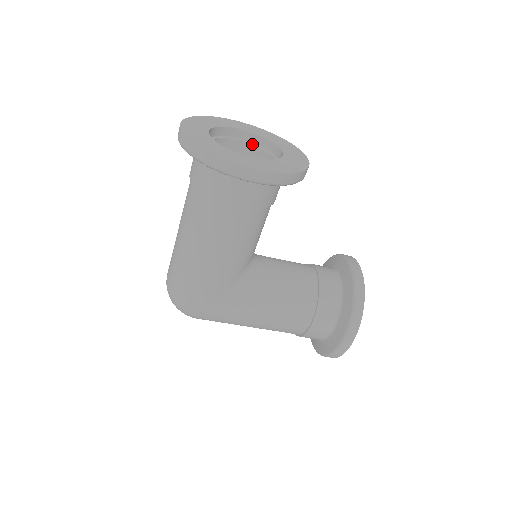
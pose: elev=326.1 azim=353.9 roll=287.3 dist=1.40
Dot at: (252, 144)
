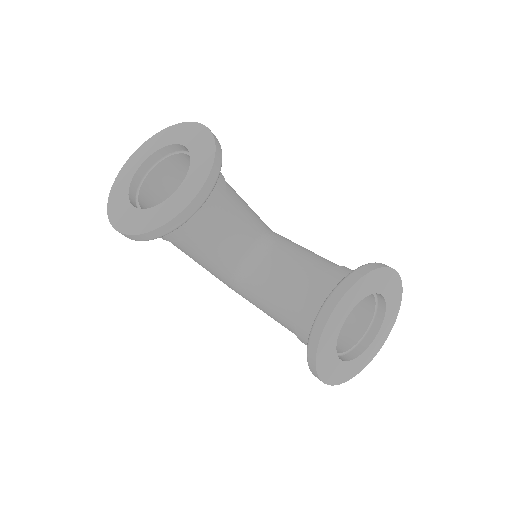
Dot at: occluded
